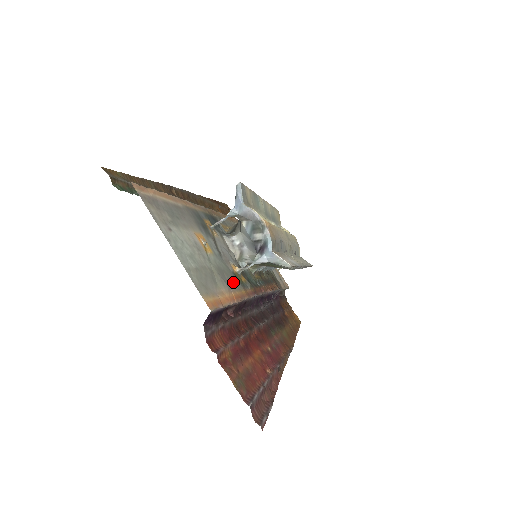
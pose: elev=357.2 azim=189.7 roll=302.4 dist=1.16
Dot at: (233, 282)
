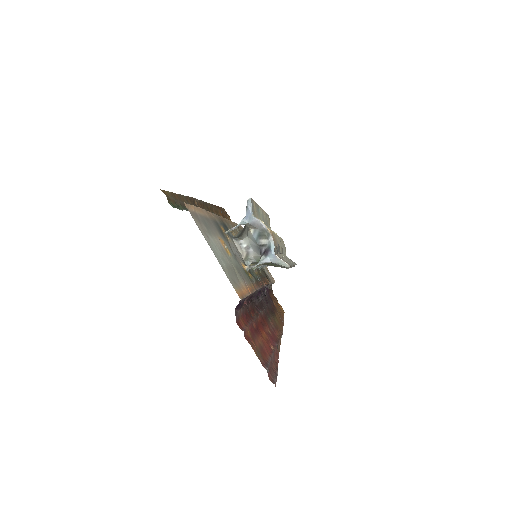
Dot at: (246, 278)
